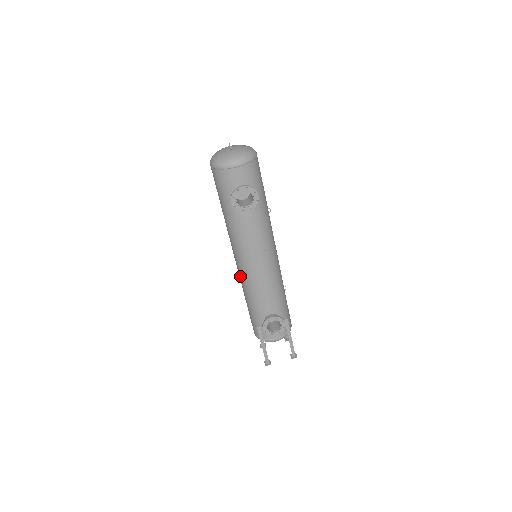
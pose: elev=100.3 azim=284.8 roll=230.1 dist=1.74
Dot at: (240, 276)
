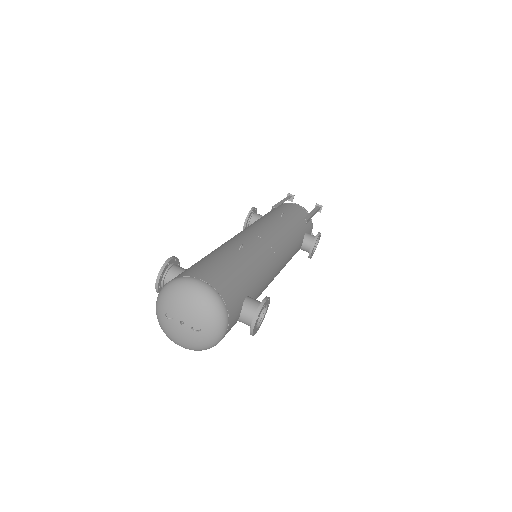
Dot at: occluded
